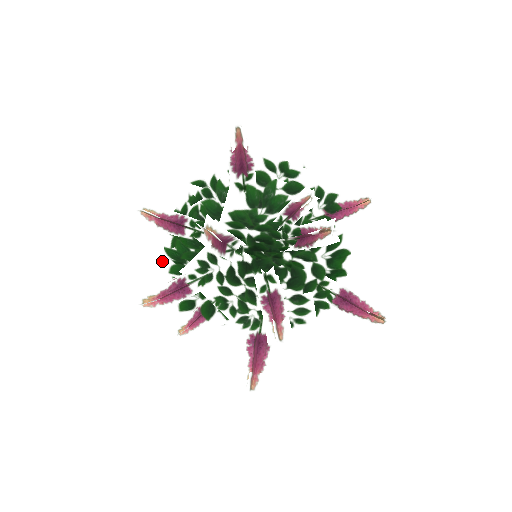
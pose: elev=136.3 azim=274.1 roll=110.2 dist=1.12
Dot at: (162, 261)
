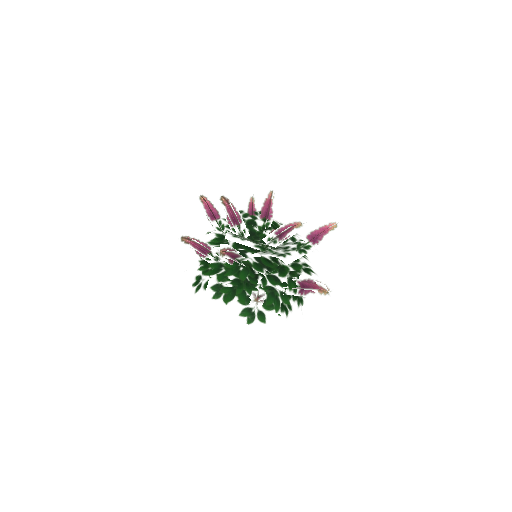
Dot at: (210, 261)
